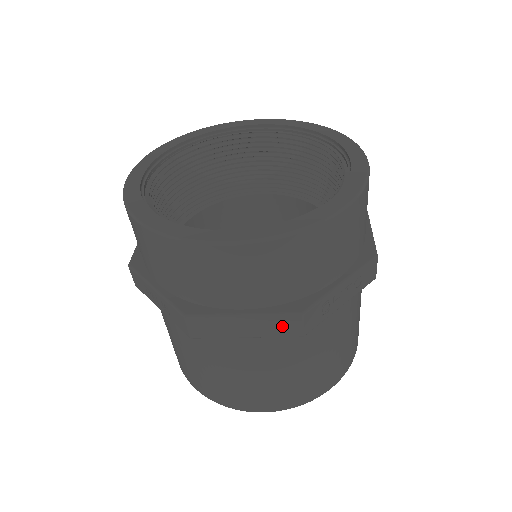
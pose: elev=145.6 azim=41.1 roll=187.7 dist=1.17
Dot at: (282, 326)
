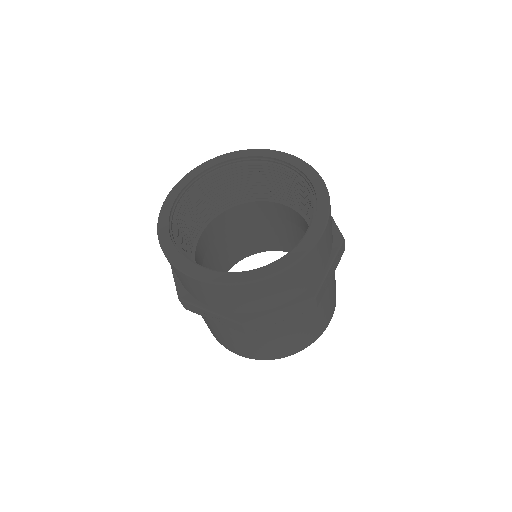
Dot at: (303, 308)
